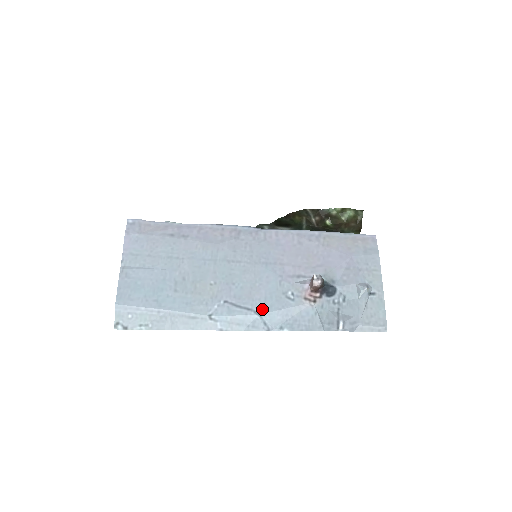
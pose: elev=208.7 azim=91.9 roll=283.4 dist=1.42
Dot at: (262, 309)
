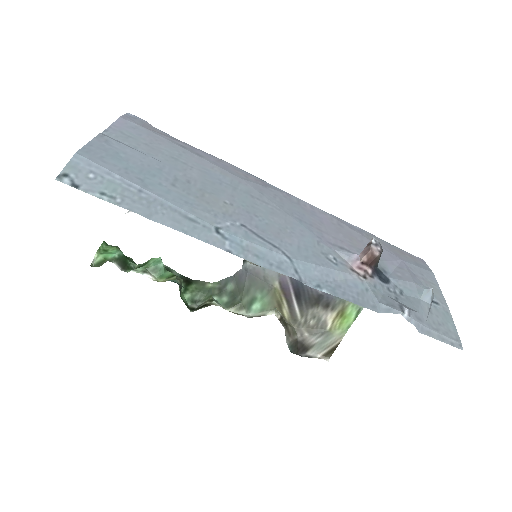
Dot at: (294, 254)
